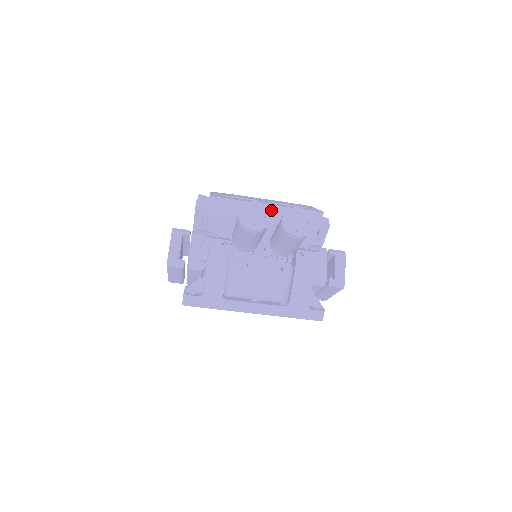
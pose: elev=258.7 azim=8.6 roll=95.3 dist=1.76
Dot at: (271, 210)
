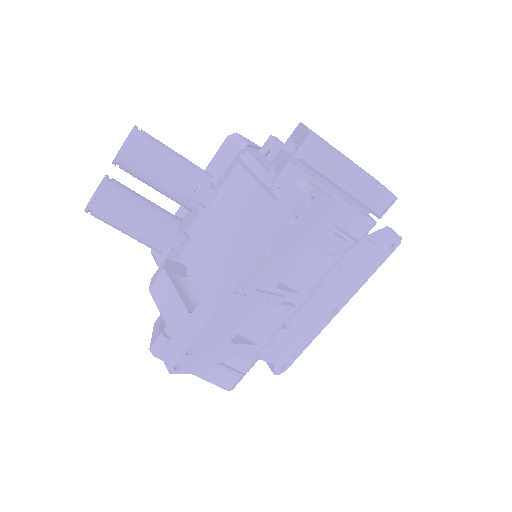
Dot at: occluded
